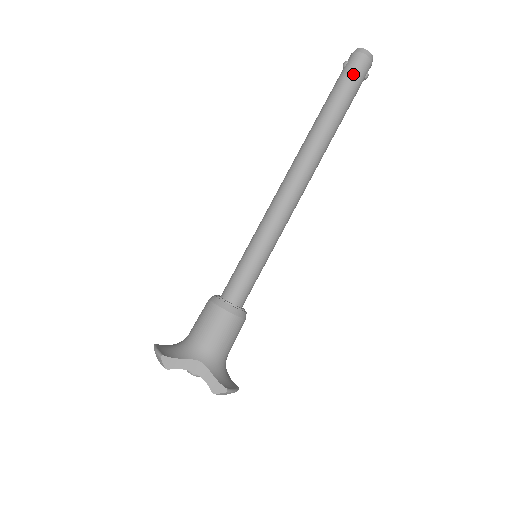
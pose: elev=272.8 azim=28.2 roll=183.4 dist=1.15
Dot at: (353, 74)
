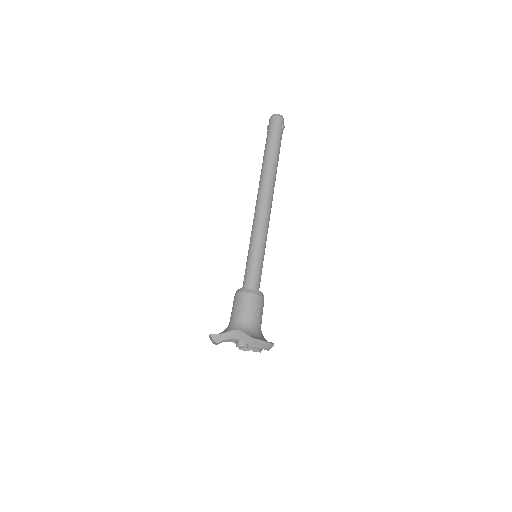
Dot at: (272, 129)
